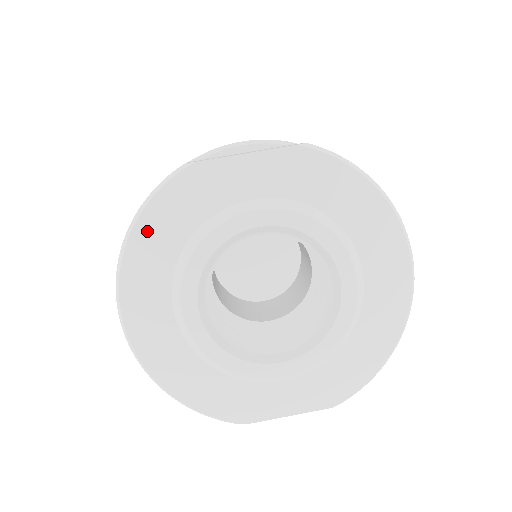
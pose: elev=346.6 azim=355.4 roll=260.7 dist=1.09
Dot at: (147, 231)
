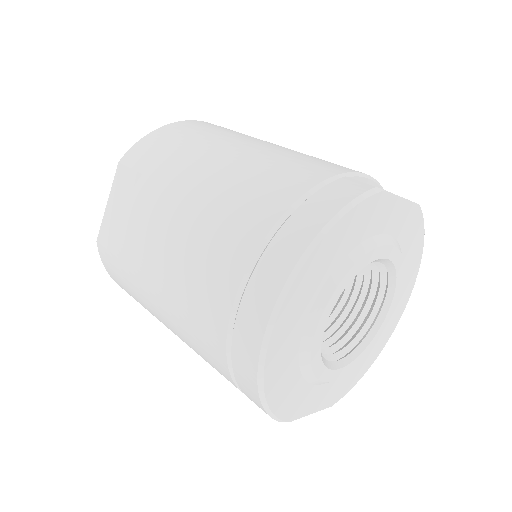
Dot at: (336, 235)
